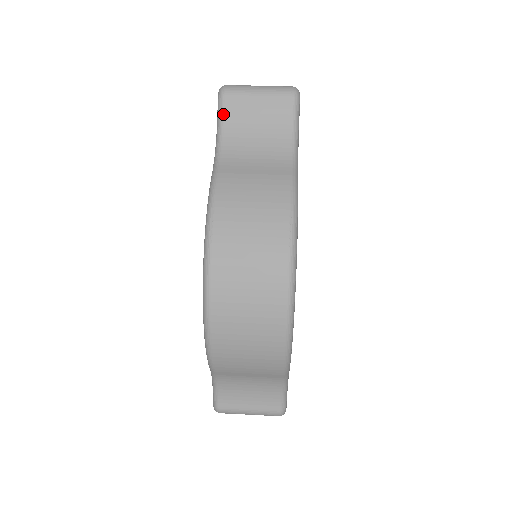
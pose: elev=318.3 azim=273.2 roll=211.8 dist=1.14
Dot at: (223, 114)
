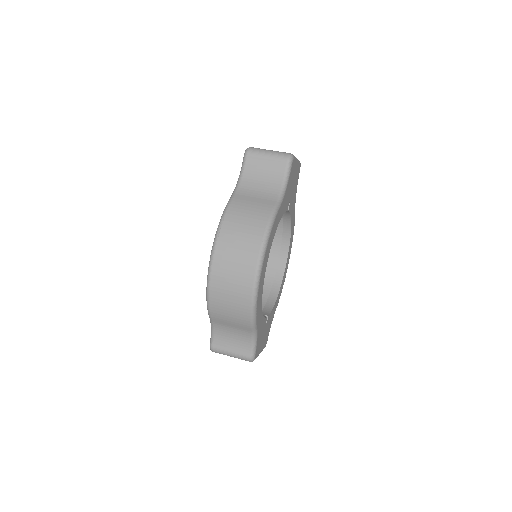
Dot at: (245, 164)
